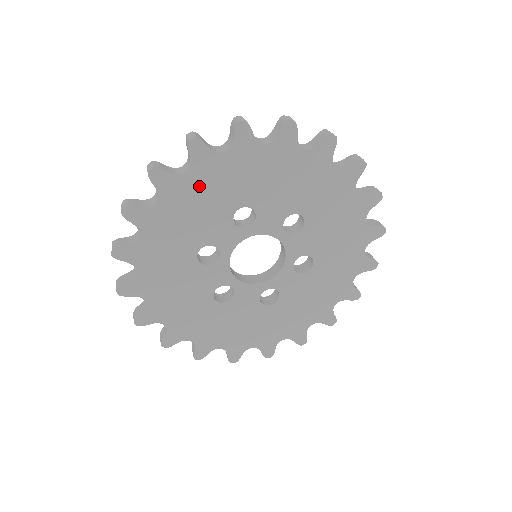
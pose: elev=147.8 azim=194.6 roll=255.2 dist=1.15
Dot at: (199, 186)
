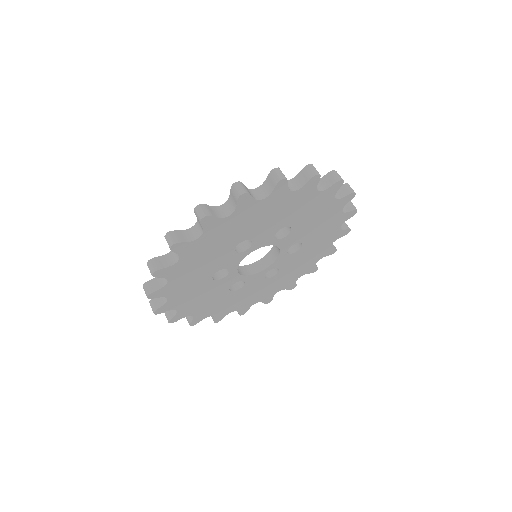
Dot at: (289, 203)
